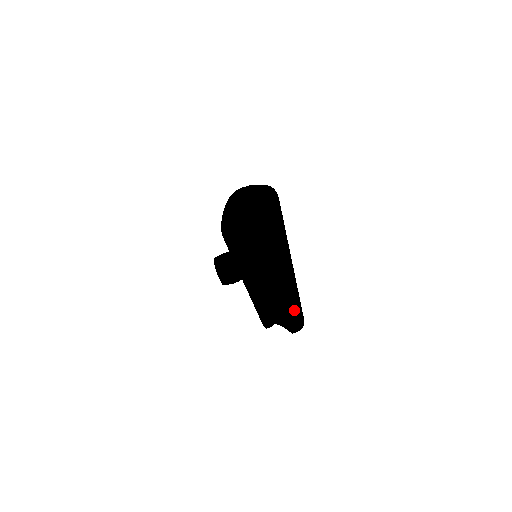
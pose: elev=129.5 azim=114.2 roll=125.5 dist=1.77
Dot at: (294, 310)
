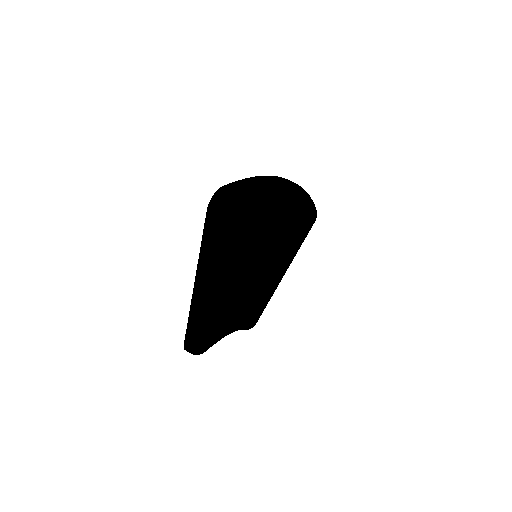
Dot at: (190, 332)
